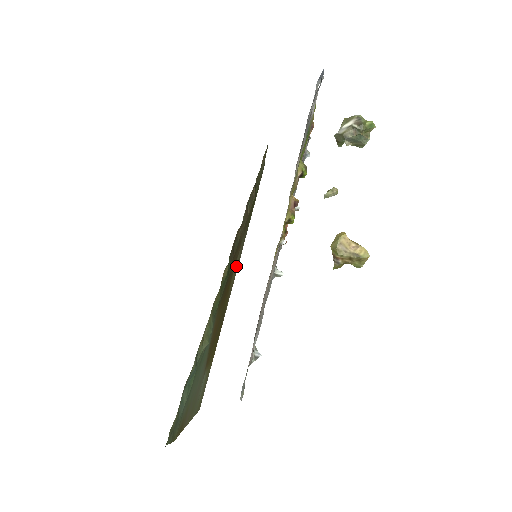
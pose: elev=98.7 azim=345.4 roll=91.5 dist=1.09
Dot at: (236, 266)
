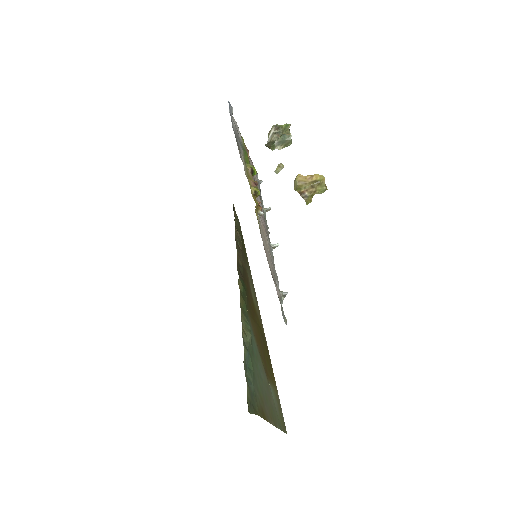
Dot at: (253, 294)
